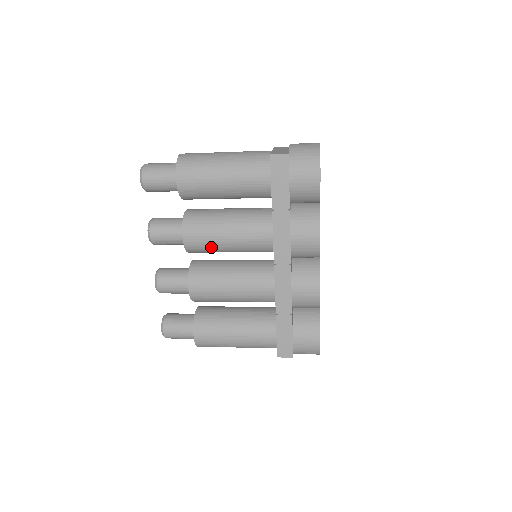
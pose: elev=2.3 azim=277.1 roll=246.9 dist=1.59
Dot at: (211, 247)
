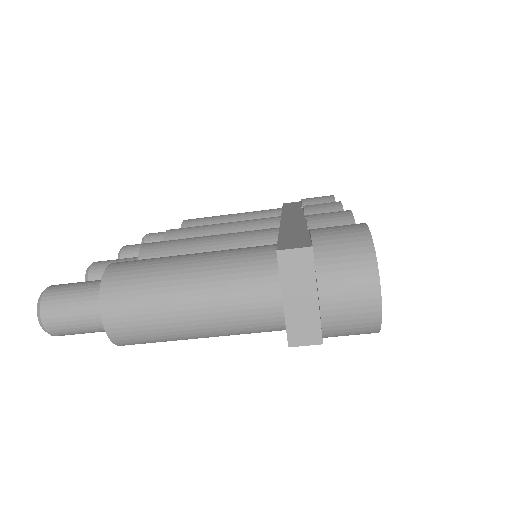
Dot at: (199, 233)
